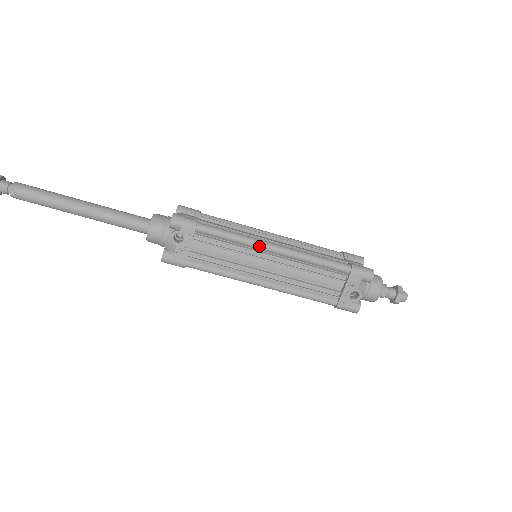
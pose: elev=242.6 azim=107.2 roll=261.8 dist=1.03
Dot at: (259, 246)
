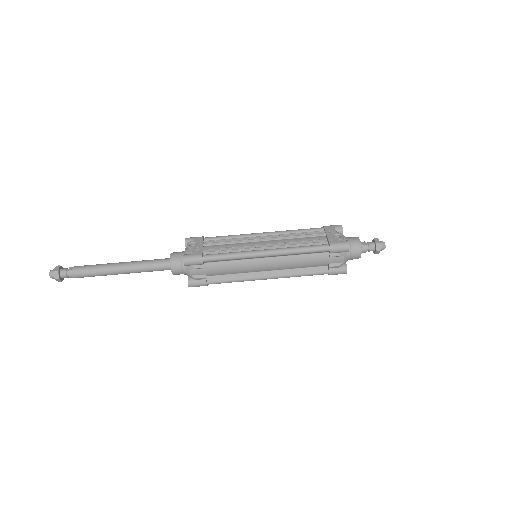
Dot at: (251, 234)
